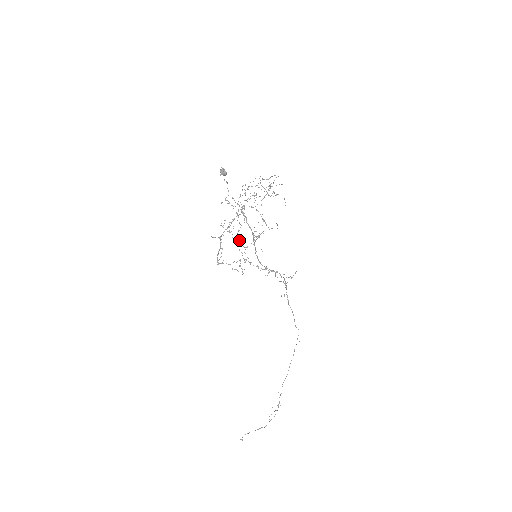
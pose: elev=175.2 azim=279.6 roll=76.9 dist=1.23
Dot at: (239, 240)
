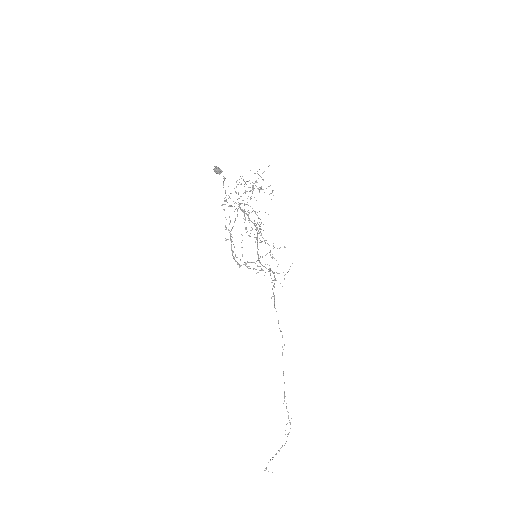
Dot at: occluded
